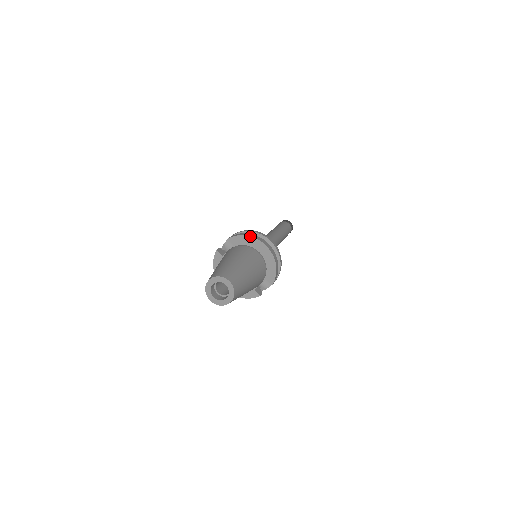
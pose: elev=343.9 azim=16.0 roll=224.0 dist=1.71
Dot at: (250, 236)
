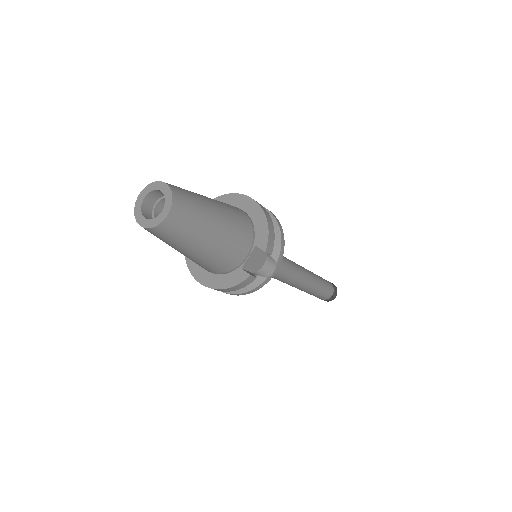
Dot at: occluded
